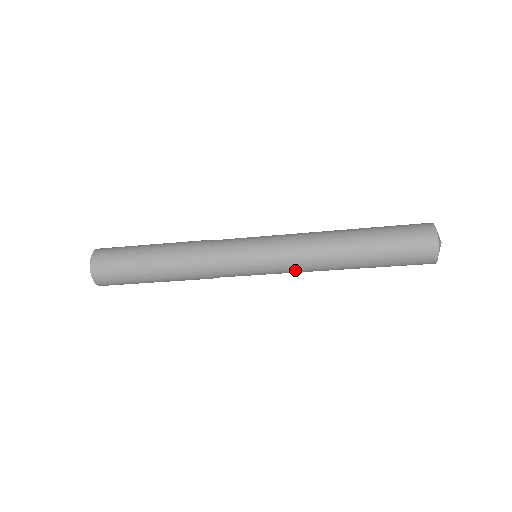
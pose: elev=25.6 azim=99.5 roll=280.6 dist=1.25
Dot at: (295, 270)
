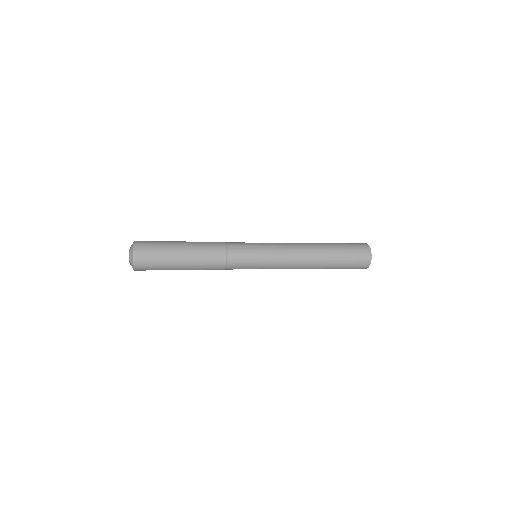
Dot at: occluded
